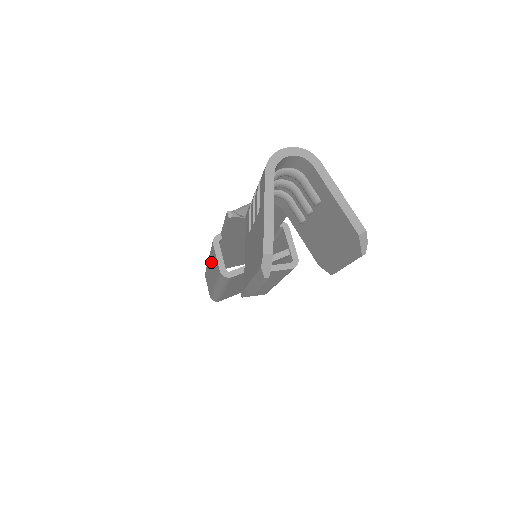
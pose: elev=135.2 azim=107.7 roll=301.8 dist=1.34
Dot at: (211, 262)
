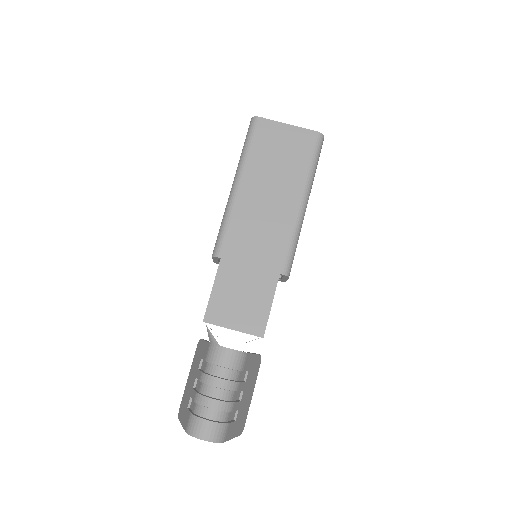
Dot at: occluded
